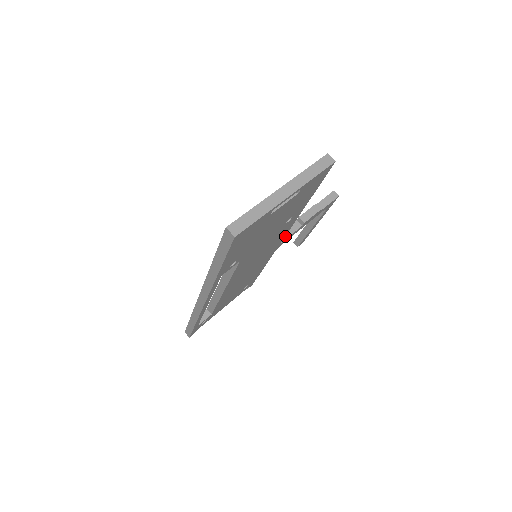
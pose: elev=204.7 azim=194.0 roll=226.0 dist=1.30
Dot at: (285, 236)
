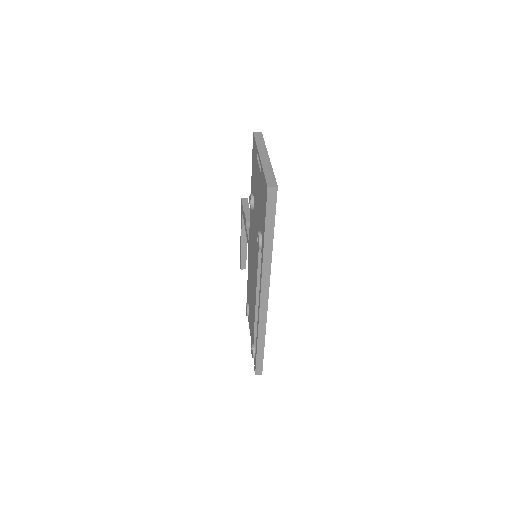
Dot at: occluded
